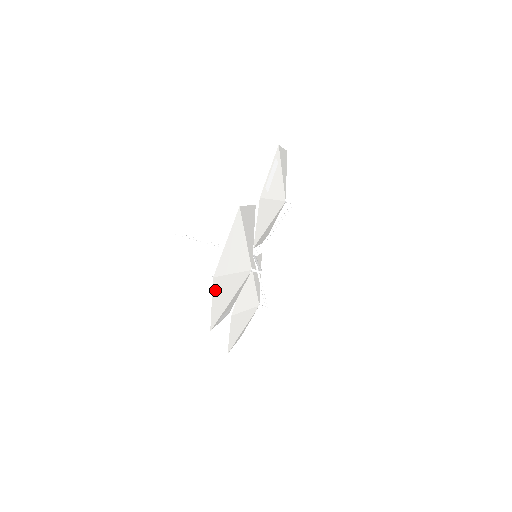
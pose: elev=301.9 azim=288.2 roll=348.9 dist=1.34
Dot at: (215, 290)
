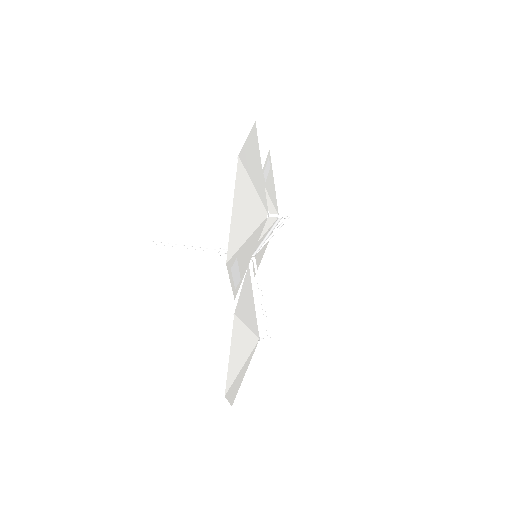
Dot at: (237, 186)
